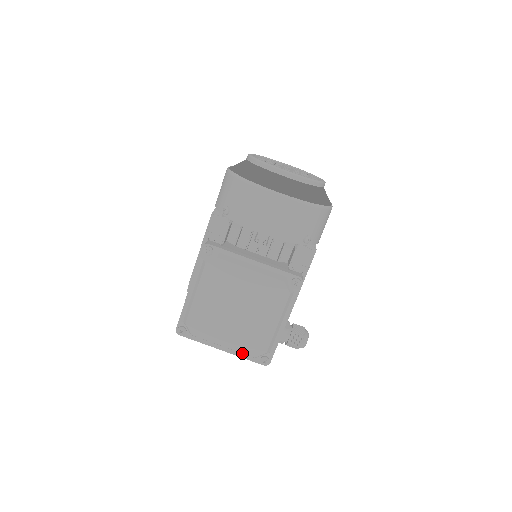
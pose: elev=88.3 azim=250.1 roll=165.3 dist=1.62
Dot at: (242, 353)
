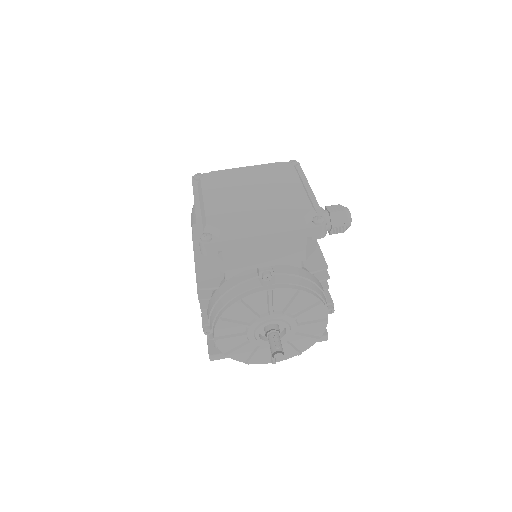
Dot at: (288, 224)
